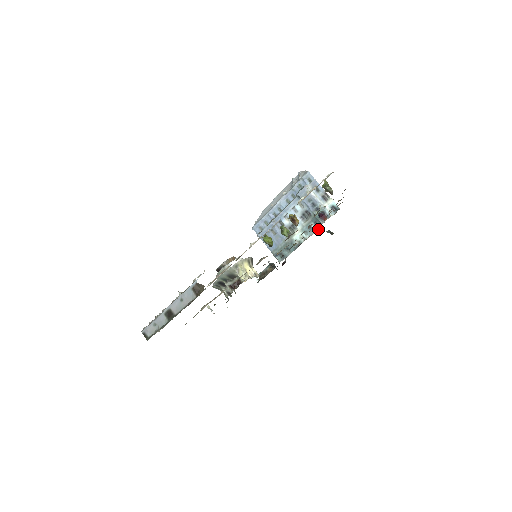
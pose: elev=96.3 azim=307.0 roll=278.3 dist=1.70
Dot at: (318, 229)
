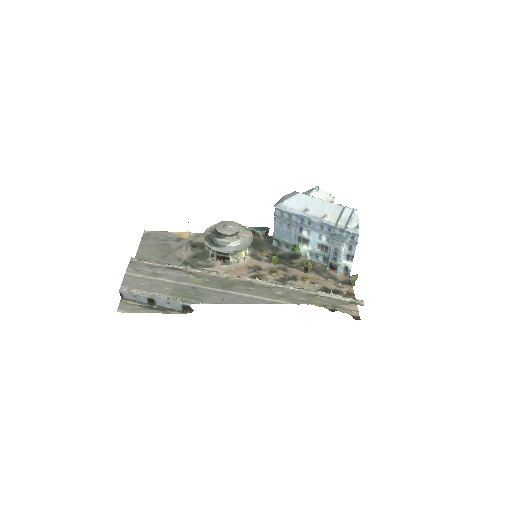
Dot at: occluded
